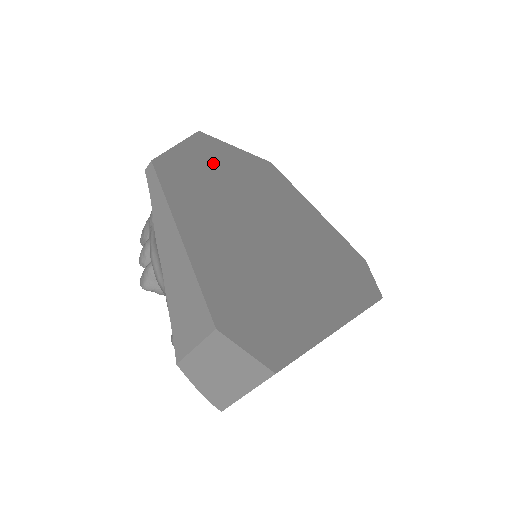
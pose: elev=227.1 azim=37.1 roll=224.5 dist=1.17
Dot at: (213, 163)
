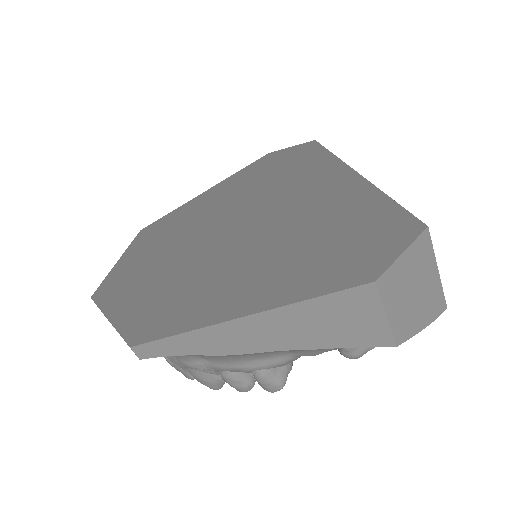
Dot at: (138, 284)
